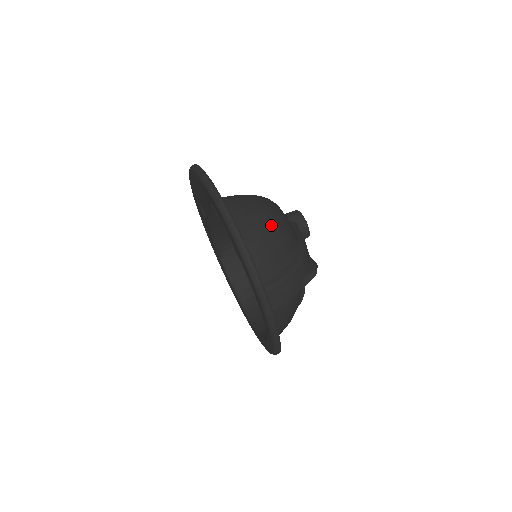
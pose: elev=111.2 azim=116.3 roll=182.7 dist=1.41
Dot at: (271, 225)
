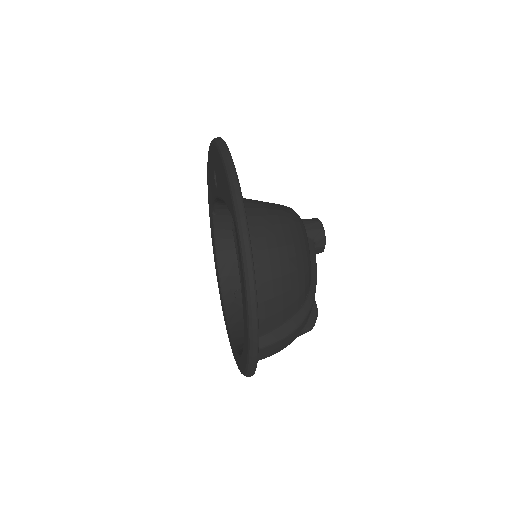
Dot at: (292, 278)
